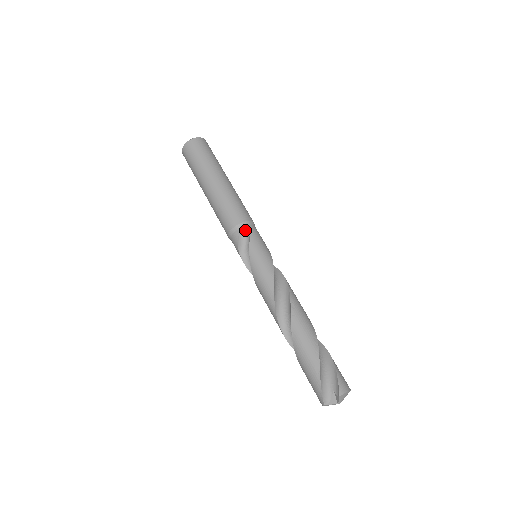
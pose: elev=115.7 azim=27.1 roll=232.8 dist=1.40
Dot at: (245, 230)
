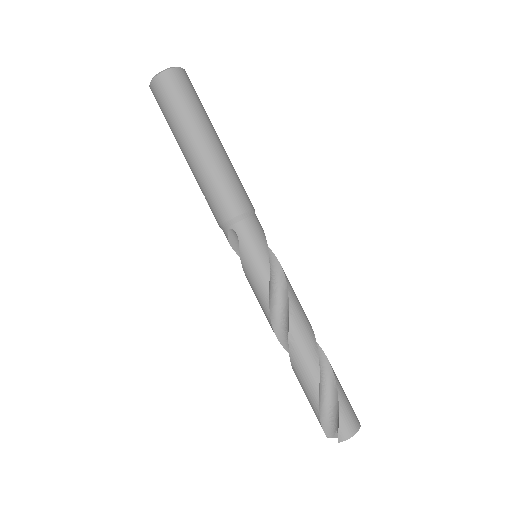
Dot at: (233, 231)
